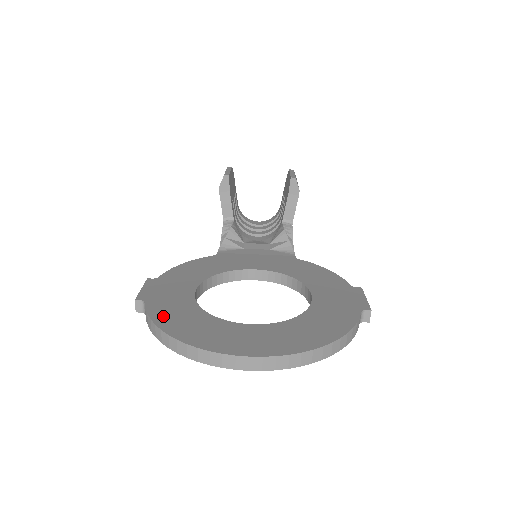
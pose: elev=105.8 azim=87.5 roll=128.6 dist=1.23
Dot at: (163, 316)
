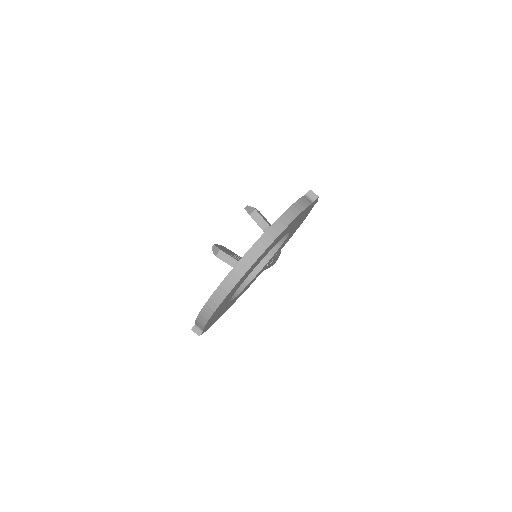
Dot at: occluded
